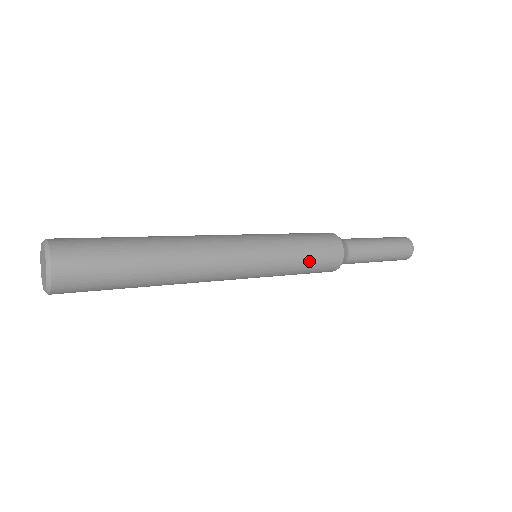
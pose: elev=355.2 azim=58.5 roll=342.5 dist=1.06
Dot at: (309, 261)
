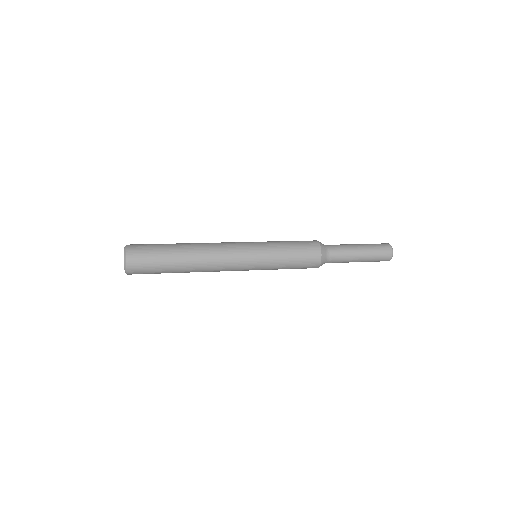
Dot at: (292, 257)
